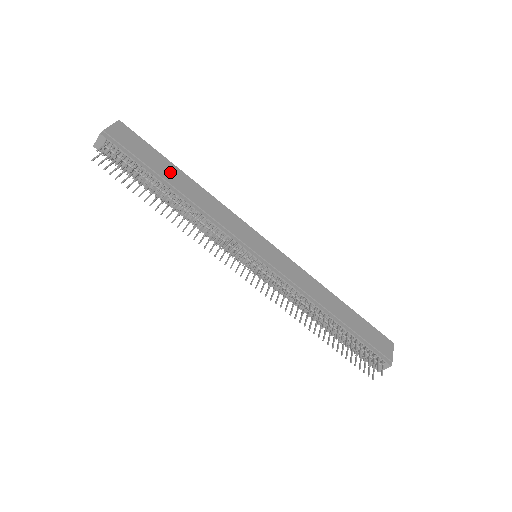
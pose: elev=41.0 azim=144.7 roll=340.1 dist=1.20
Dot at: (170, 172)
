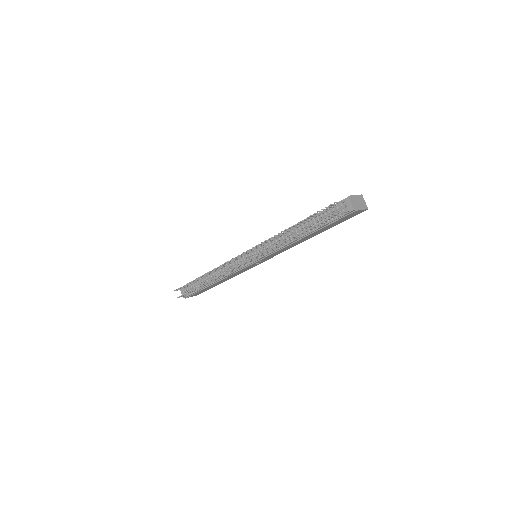
Dot at: occluded
